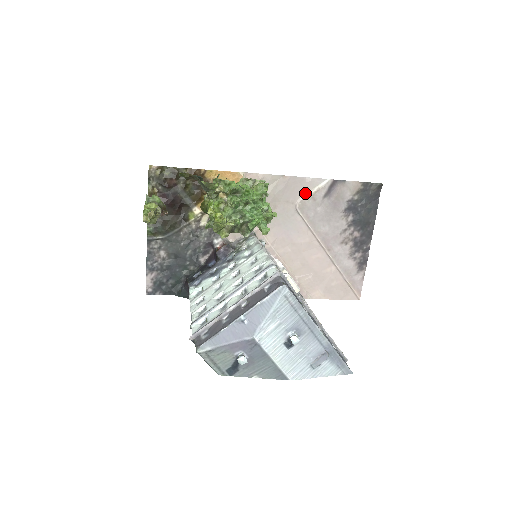
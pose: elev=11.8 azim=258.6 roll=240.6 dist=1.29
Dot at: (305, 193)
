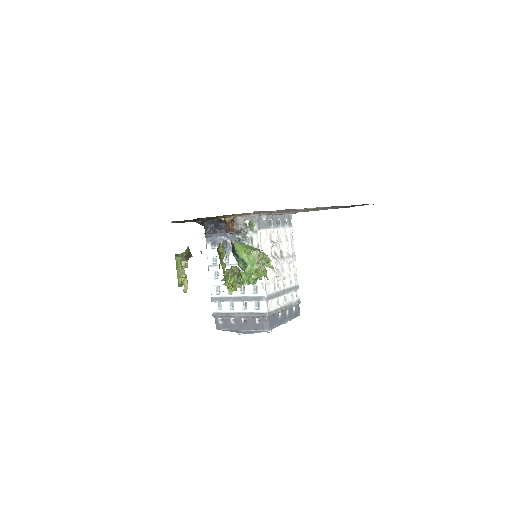
Dot at: occluded
